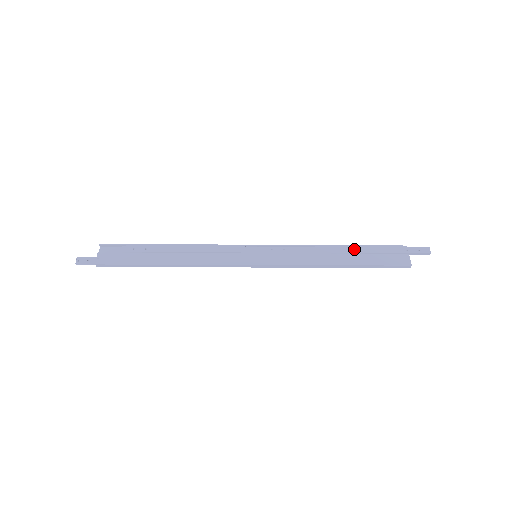
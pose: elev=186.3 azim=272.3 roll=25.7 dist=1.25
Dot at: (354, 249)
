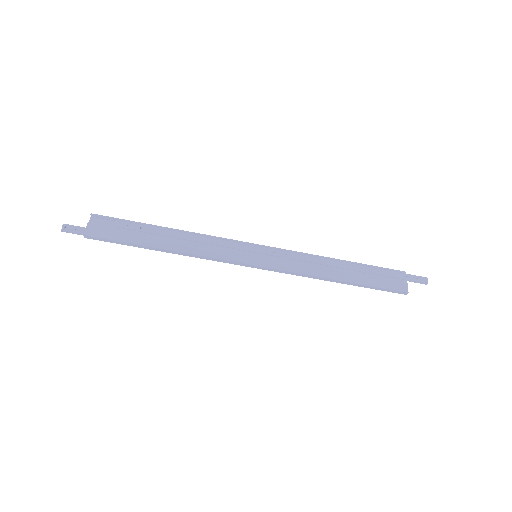
Dot at: (355, 266)
